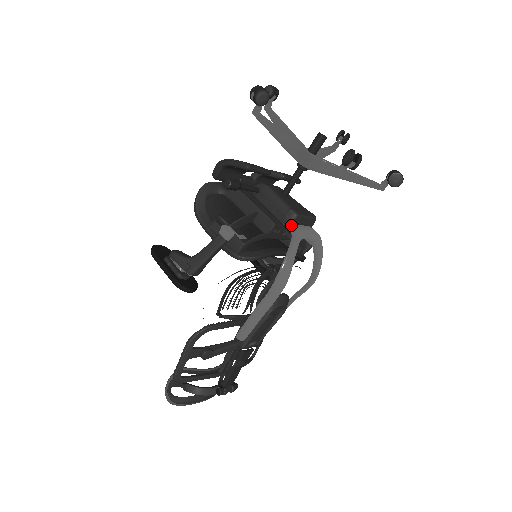
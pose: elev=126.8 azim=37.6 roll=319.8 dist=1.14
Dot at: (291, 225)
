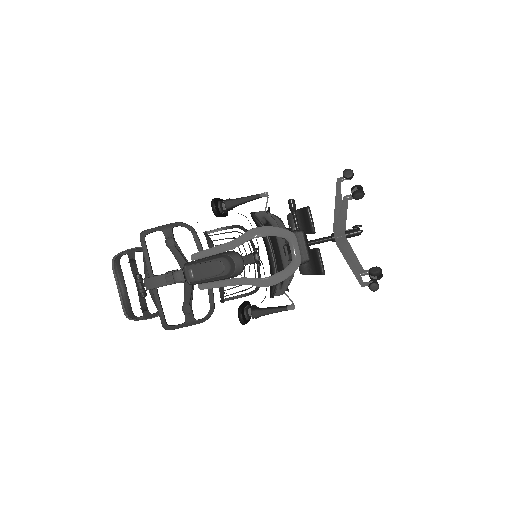
Dot at: (294, 233)
